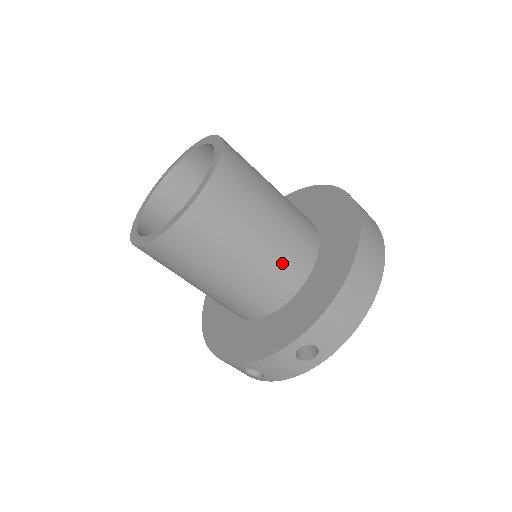
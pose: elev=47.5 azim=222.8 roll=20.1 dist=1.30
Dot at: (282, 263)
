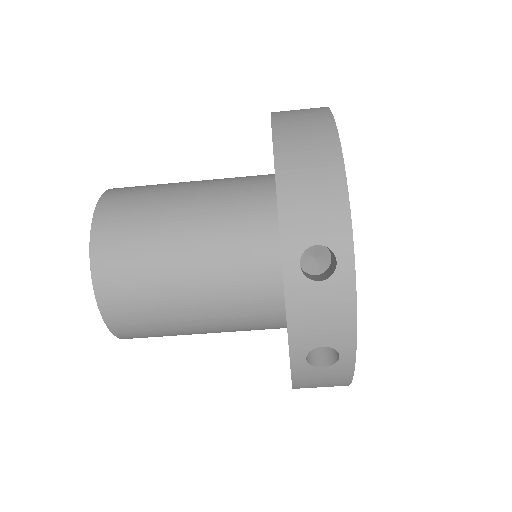
Dot at: (231, 218)
